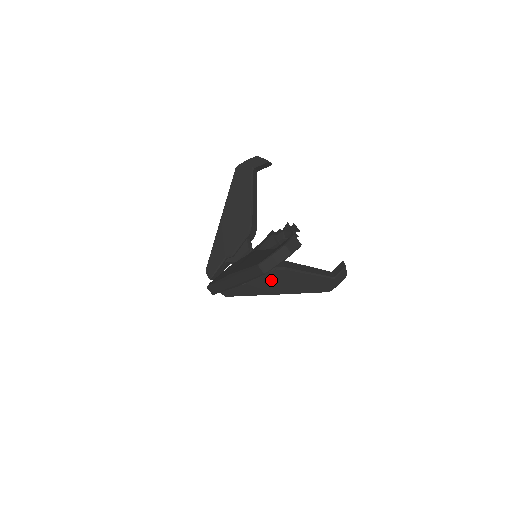
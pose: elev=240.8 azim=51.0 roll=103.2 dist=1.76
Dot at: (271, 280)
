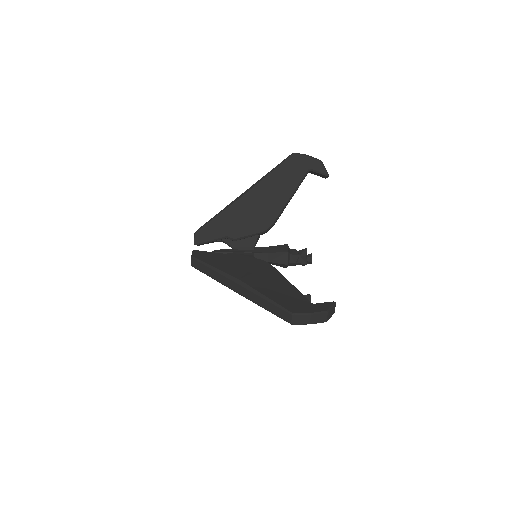
Dot at: occluded
